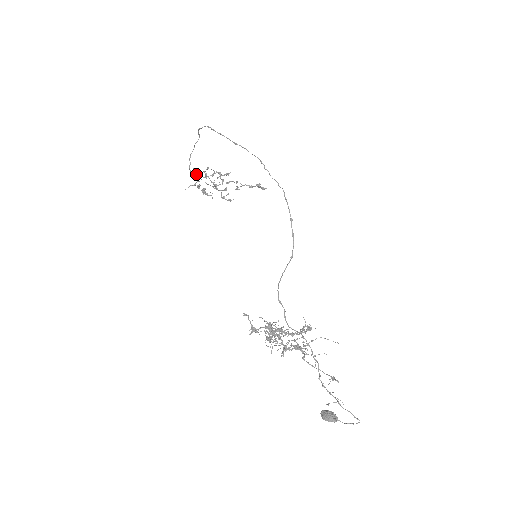
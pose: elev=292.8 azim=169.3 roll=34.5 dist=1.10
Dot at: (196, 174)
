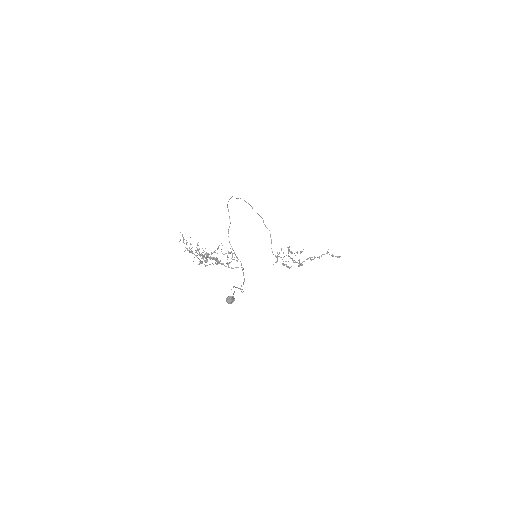
Dot at: (281, 257)
